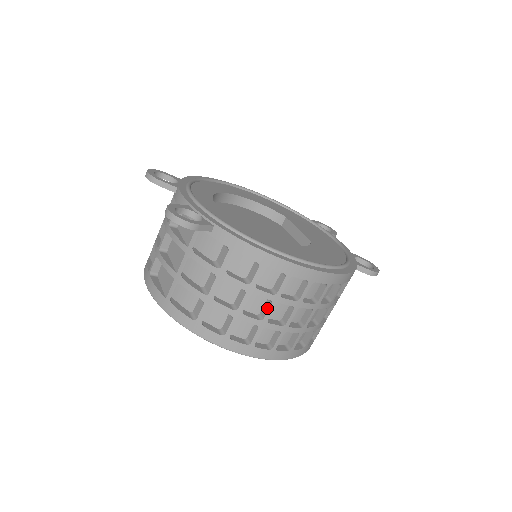
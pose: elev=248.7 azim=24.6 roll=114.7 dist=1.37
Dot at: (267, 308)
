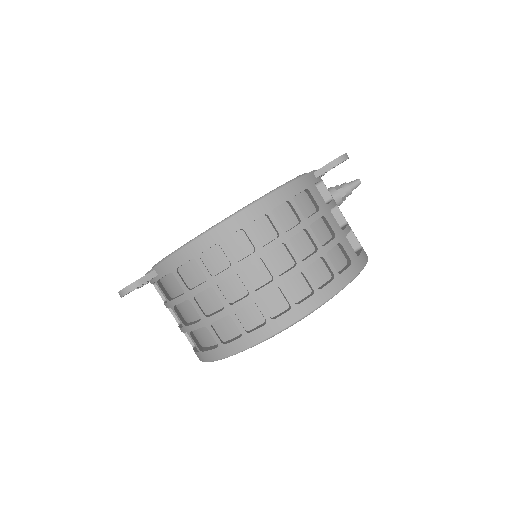
Dot at: (241, 281)
